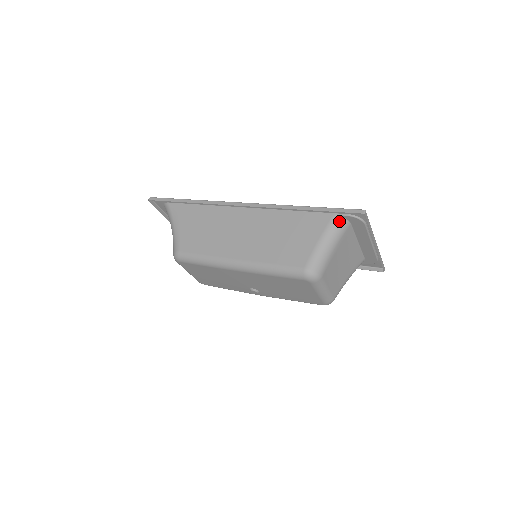
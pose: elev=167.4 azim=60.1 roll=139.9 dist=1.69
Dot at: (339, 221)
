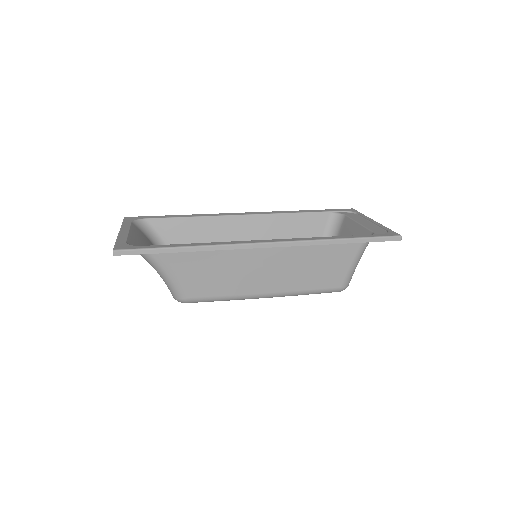
Dot at: occluded
